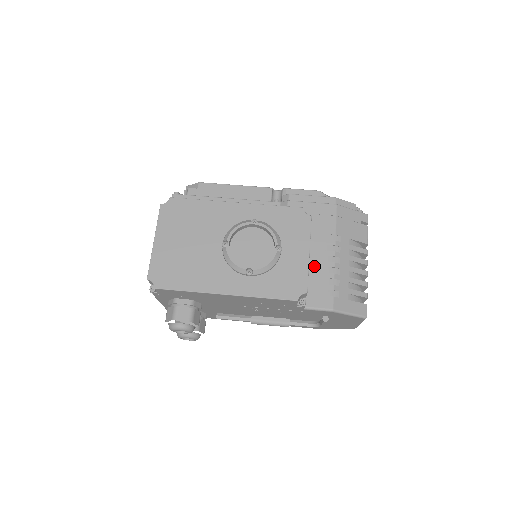
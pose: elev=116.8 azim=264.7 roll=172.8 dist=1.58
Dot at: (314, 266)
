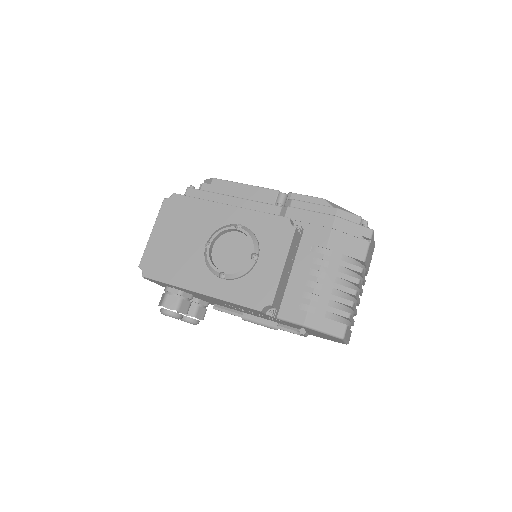
Dot at: (297, 277)
